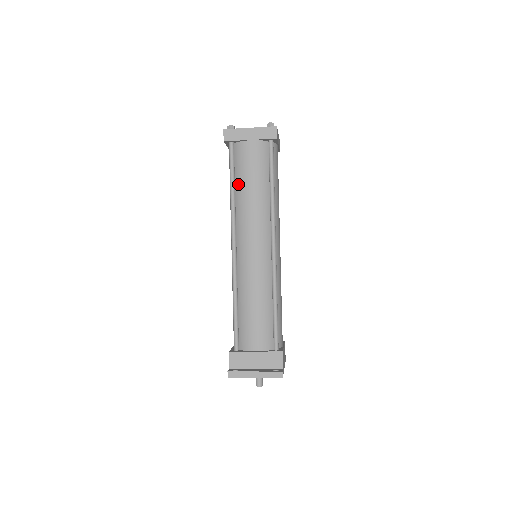
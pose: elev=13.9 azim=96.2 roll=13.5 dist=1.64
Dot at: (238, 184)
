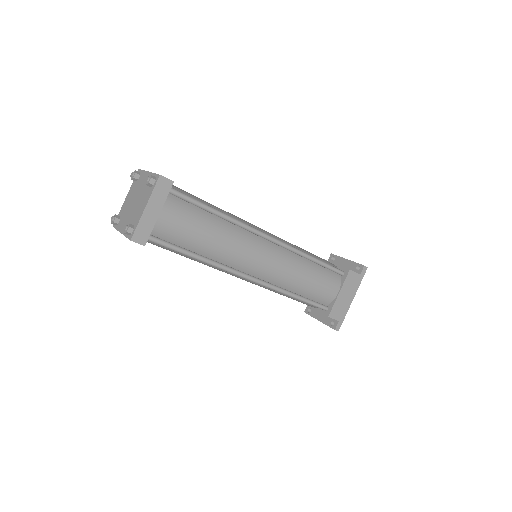
Dot at: occluded
